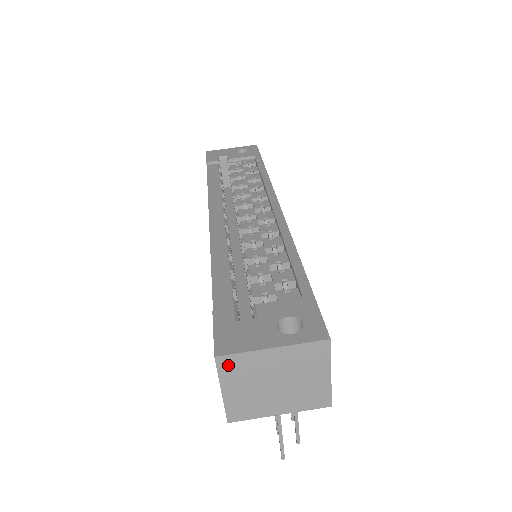
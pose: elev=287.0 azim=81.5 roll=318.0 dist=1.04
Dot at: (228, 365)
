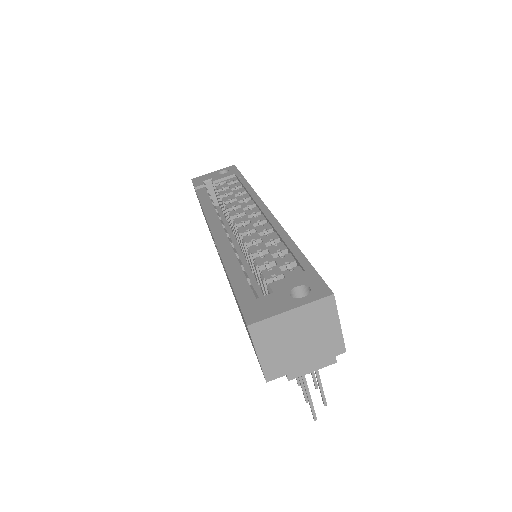
Dot at: (259, 331)
